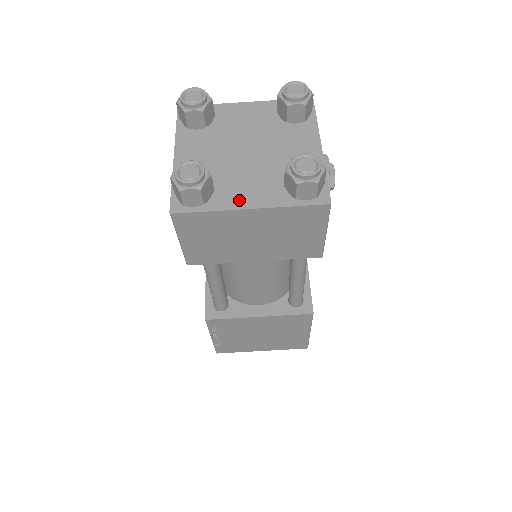
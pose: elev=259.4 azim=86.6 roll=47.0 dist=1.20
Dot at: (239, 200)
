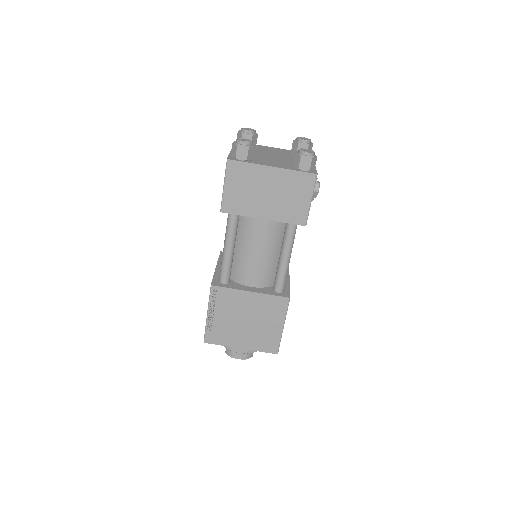
Dot at: (266, 164)
